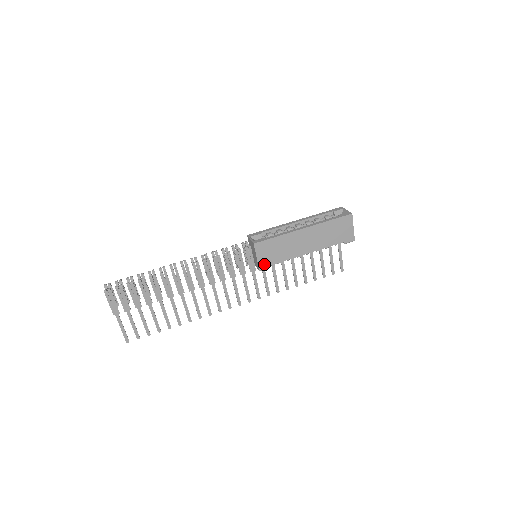
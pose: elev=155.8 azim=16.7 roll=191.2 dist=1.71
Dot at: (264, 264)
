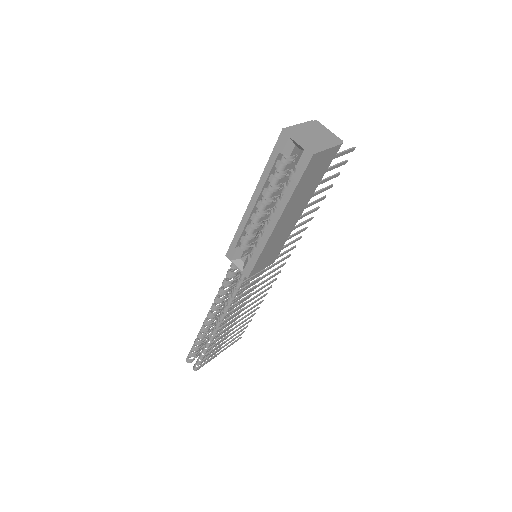
Dot at: (273, 259)
